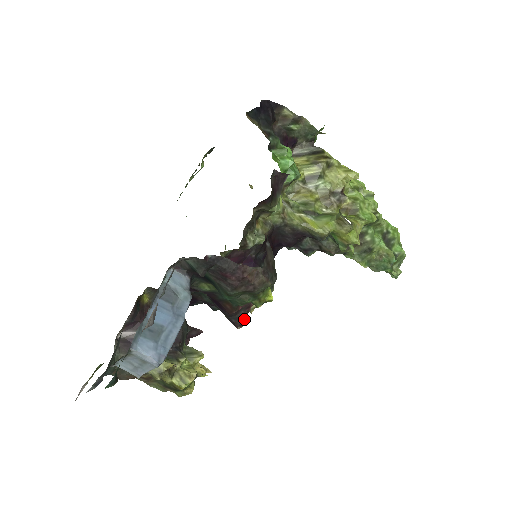
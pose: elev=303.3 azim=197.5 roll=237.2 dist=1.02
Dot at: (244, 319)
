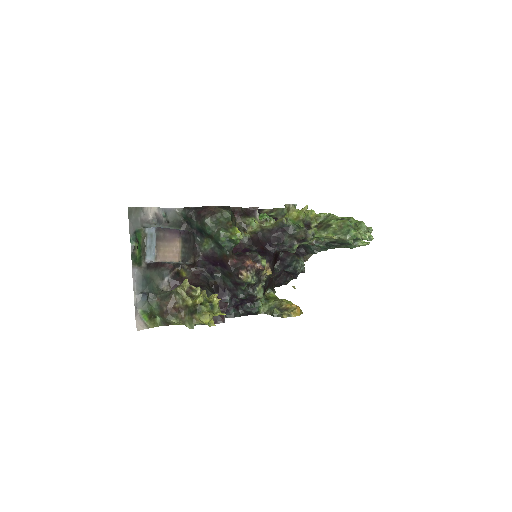
Dot at: (243, 271)
